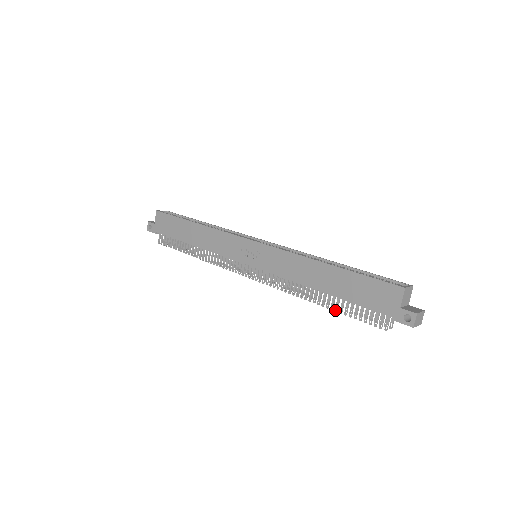
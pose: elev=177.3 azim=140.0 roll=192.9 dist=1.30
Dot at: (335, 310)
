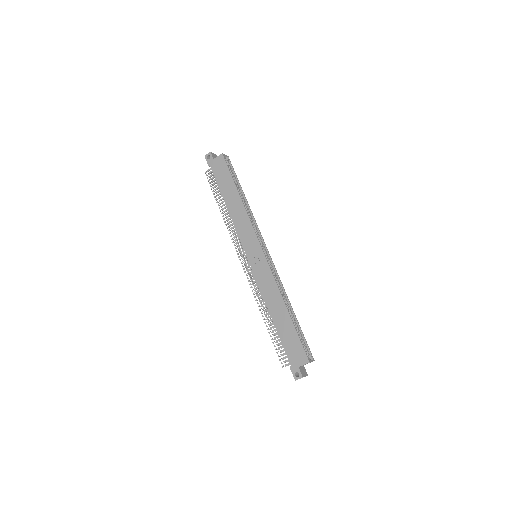
Dot at: (269, 332)
